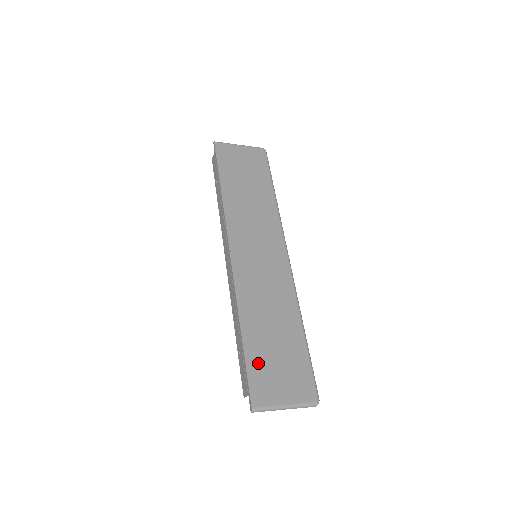
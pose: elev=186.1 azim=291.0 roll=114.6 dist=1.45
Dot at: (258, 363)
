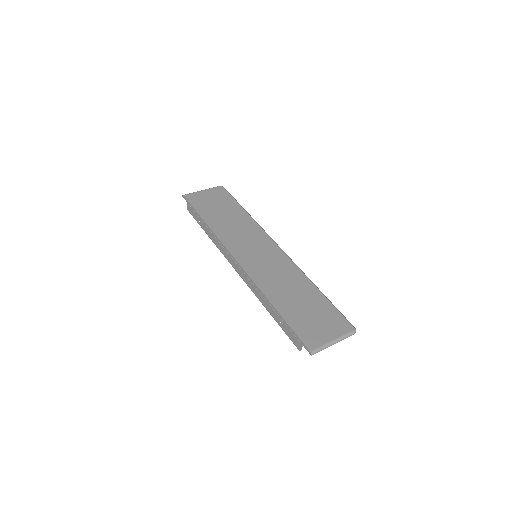
Dot at: (298, 322)
